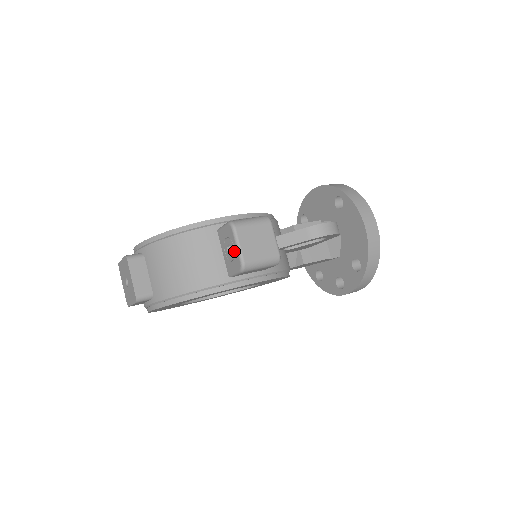
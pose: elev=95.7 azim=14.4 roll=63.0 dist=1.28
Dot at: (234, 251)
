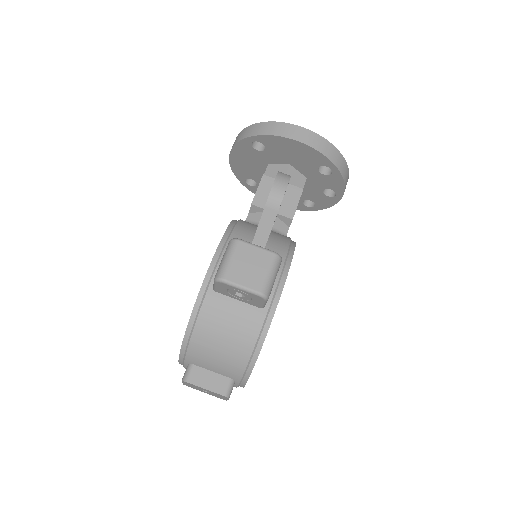
Dot at: (244, 294)
